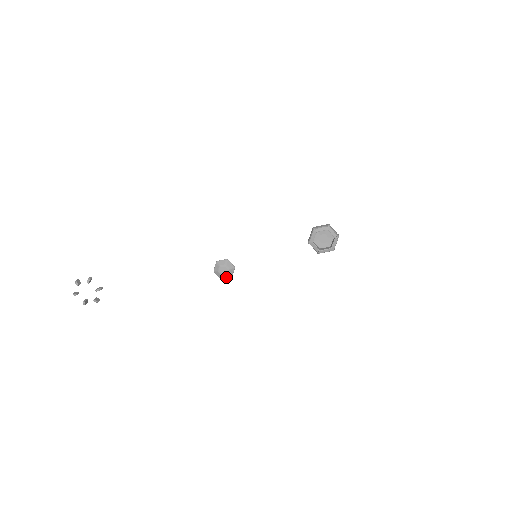
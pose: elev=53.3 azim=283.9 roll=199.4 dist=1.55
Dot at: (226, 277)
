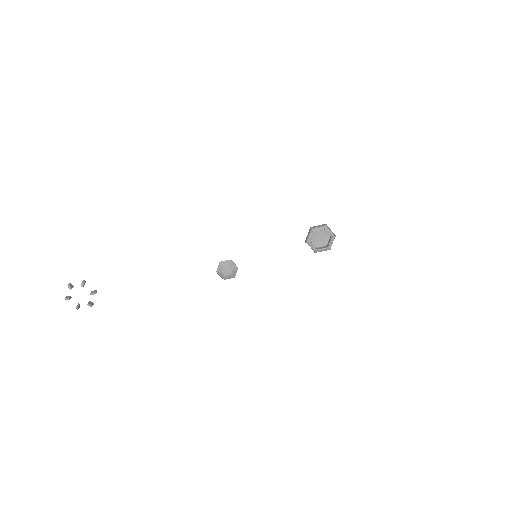
Dot at: (229, 277)
